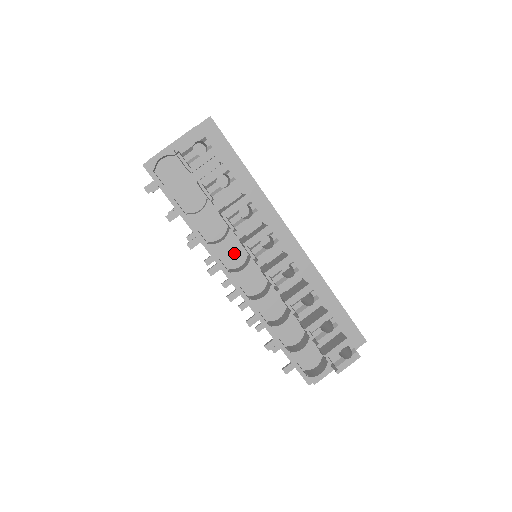
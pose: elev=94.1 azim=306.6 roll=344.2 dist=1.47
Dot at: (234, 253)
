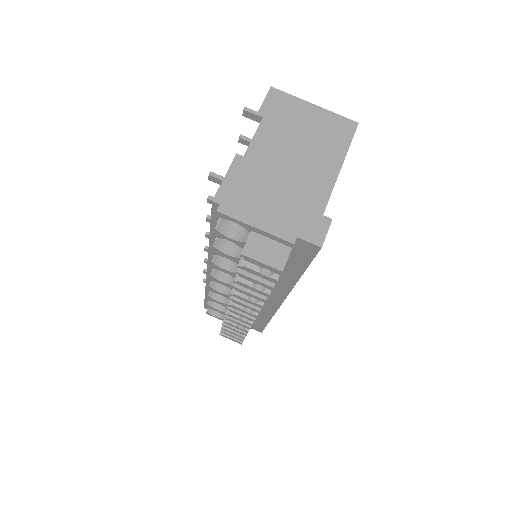
Dot at: occluded
